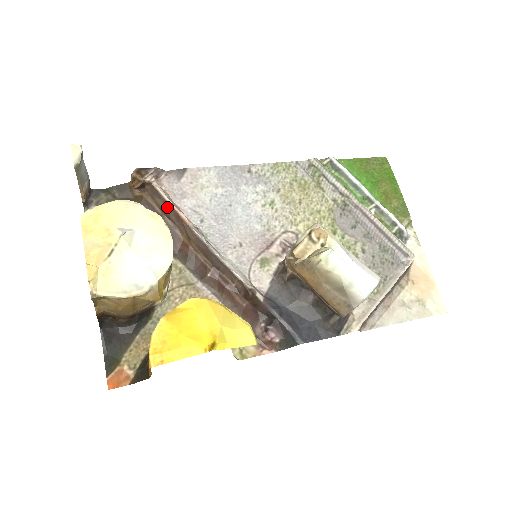
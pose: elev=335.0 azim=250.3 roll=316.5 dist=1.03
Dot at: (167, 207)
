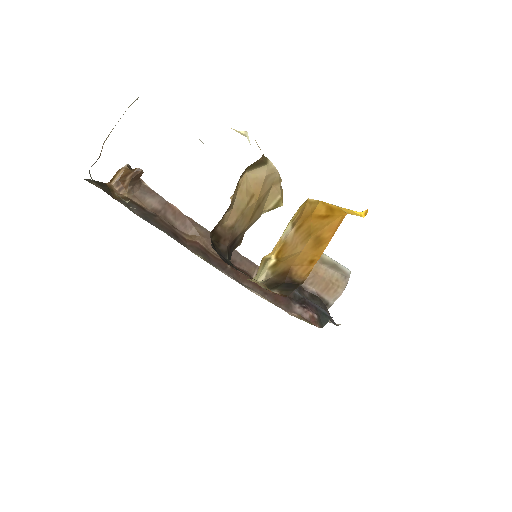
Dot at: (164, 205)
